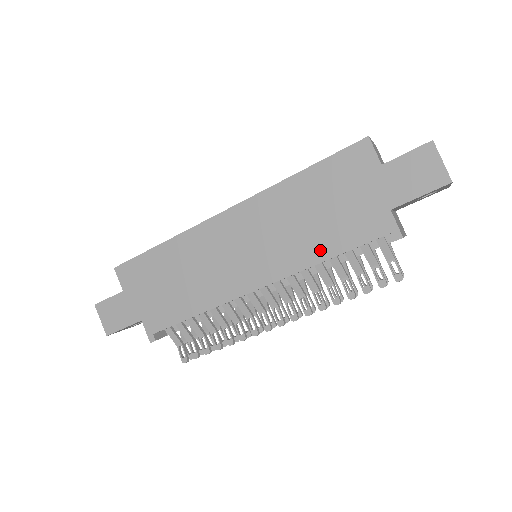
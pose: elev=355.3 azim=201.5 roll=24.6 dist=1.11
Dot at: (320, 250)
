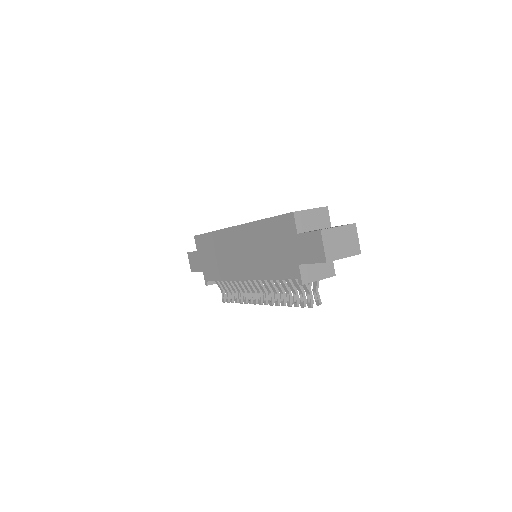
Dot at: (269, 272)
